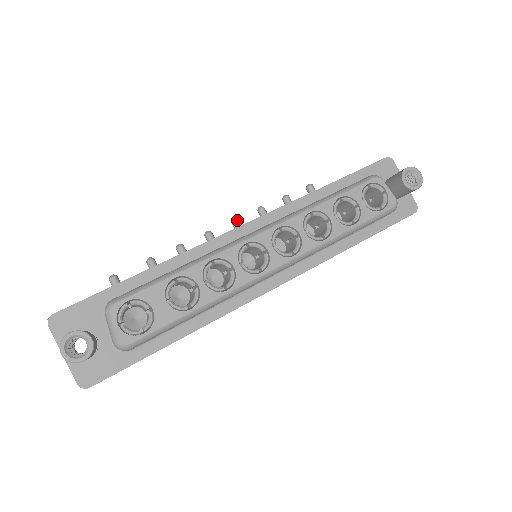
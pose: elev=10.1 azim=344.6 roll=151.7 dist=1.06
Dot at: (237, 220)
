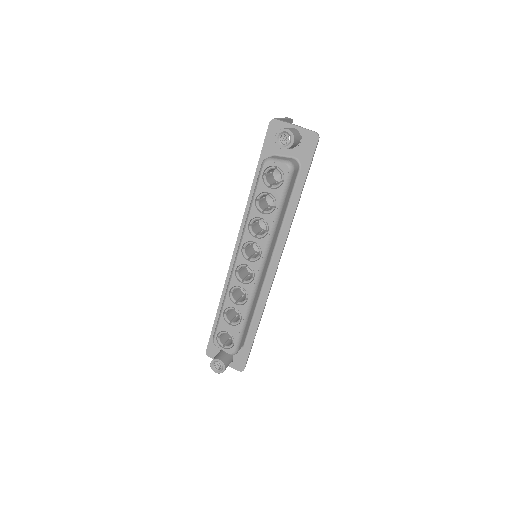
Dot at: occluded
